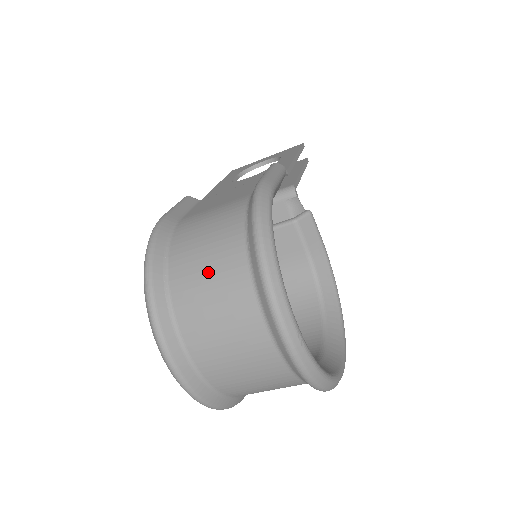
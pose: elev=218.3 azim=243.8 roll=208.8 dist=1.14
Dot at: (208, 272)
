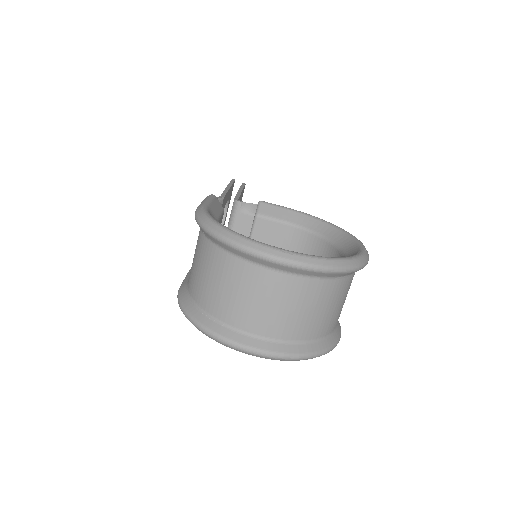
Dot at: (213, 280)
